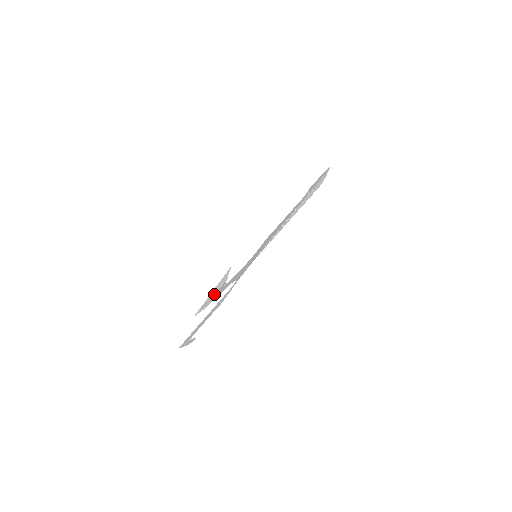
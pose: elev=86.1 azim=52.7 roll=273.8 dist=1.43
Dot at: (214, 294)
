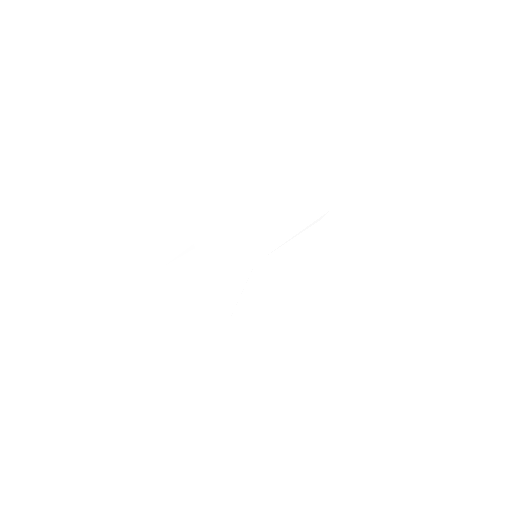
Dot at: (183, 253)
